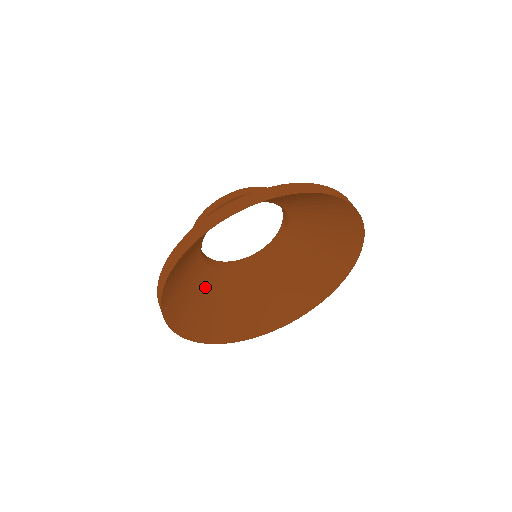
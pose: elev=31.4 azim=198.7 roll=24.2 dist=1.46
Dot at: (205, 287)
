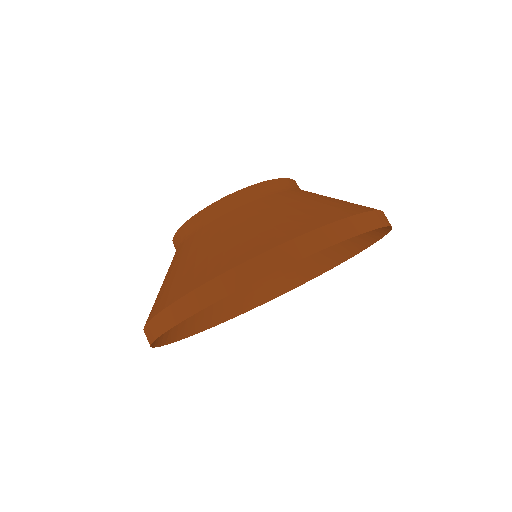
Dot at: occluded
